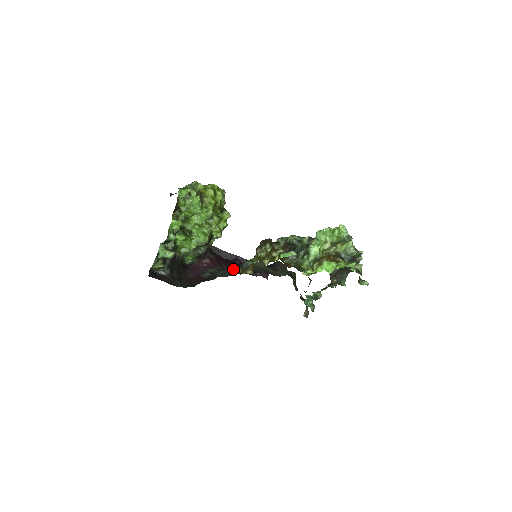
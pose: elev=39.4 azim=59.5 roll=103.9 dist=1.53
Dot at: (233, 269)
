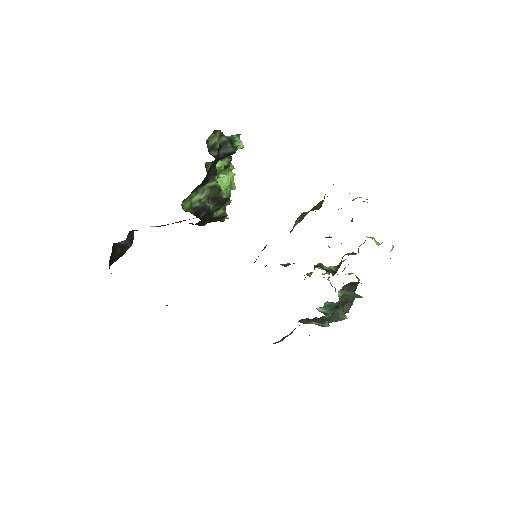
Dot at: occluded
